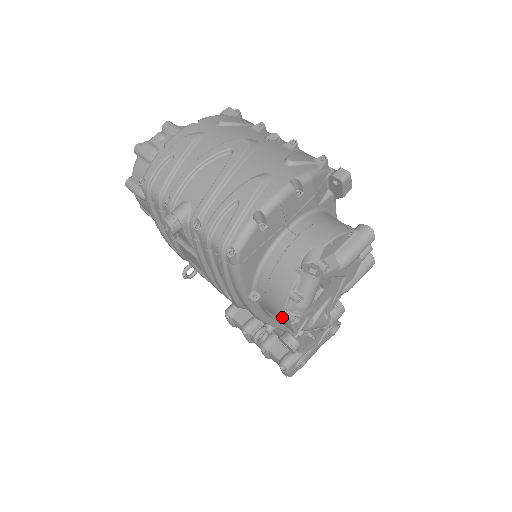
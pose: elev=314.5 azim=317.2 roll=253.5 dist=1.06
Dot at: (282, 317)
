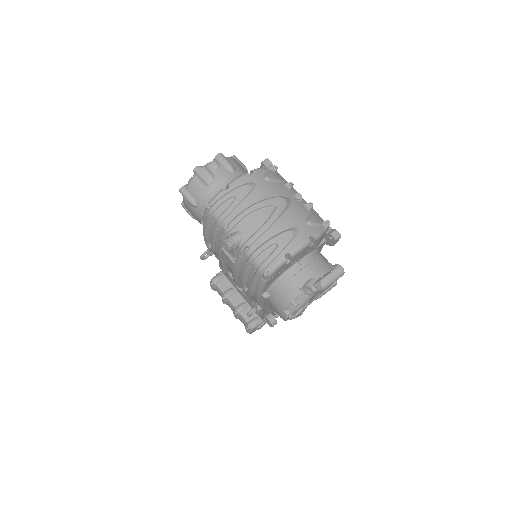
Dot at: (281, 312)
